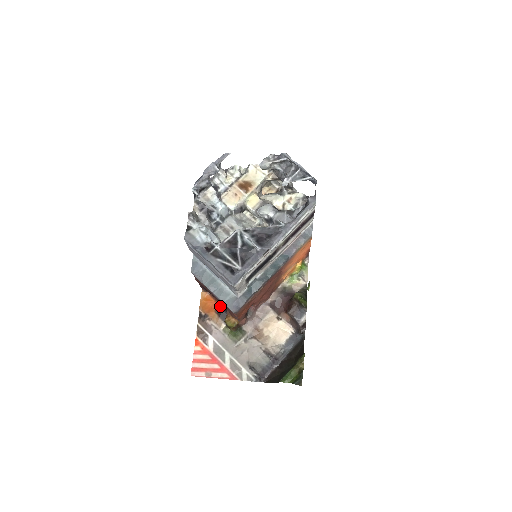
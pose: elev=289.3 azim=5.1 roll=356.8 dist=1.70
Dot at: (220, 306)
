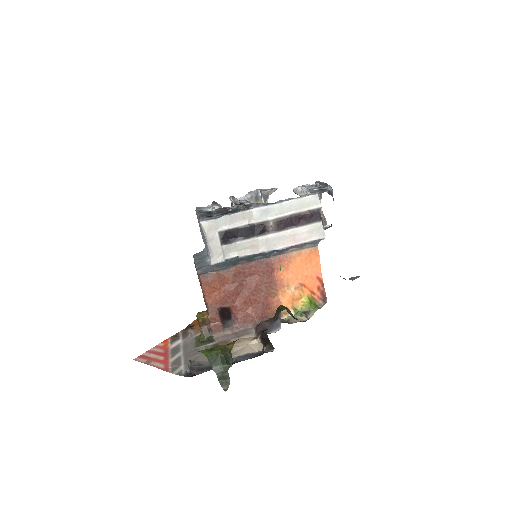
Dot at: occluded
